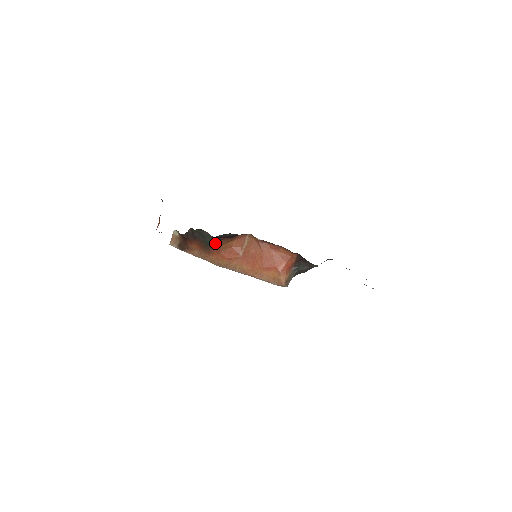
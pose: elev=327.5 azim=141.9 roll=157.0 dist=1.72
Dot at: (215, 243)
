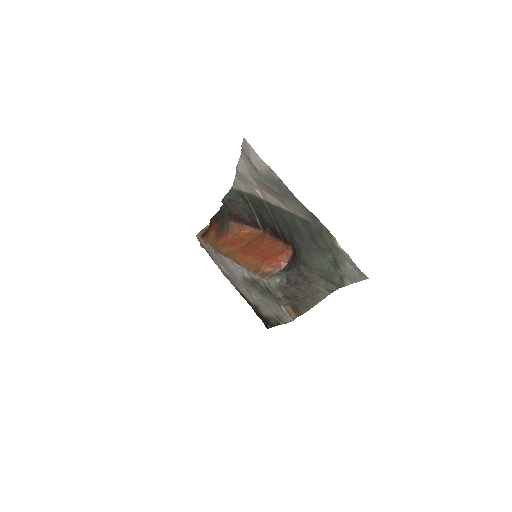
Dot at: (229, 226)
